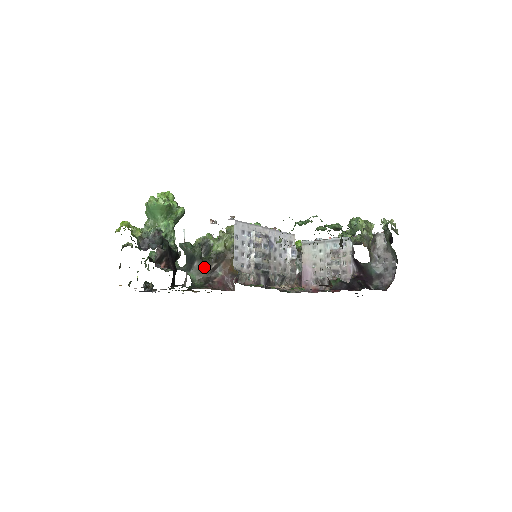
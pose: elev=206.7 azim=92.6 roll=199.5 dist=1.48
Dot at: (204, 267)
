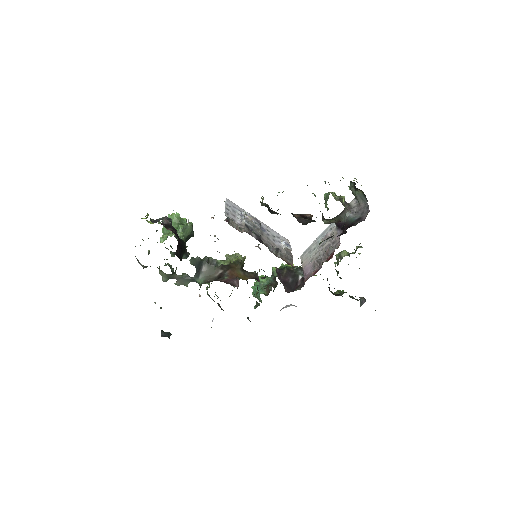
Dot at: (211, 272)
